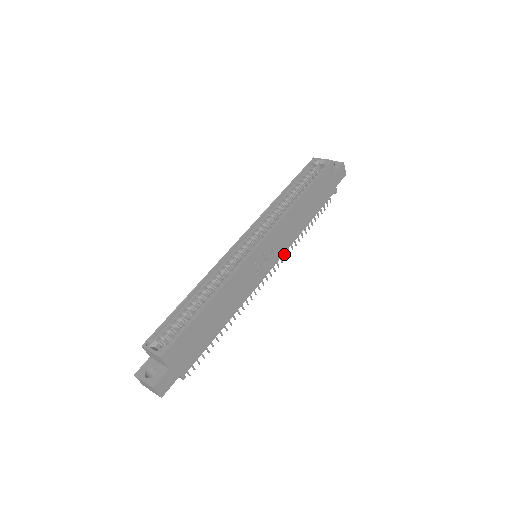
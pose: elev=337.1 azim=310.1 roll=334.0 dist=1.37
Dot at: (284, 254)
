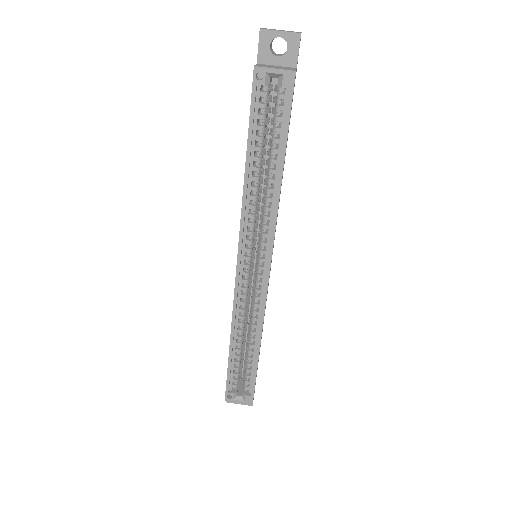
Dot at: occluded
